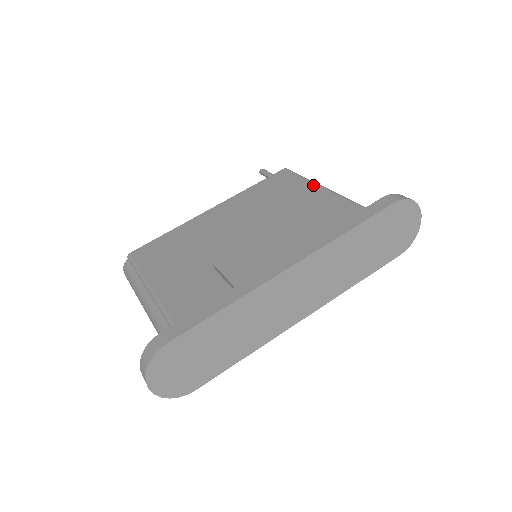
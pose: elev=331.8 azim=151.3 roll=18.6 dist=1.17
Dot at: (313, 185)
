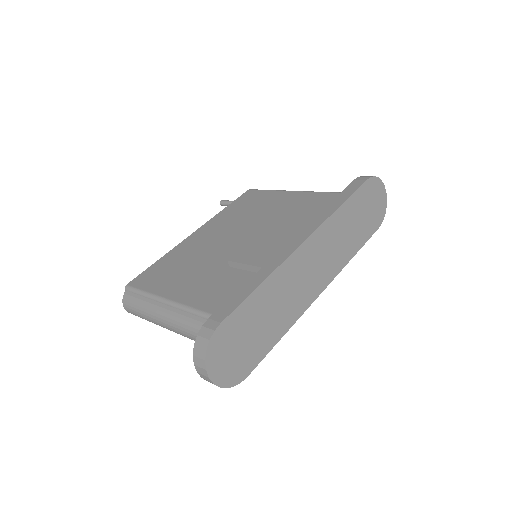
Dot at: (284, 192)
